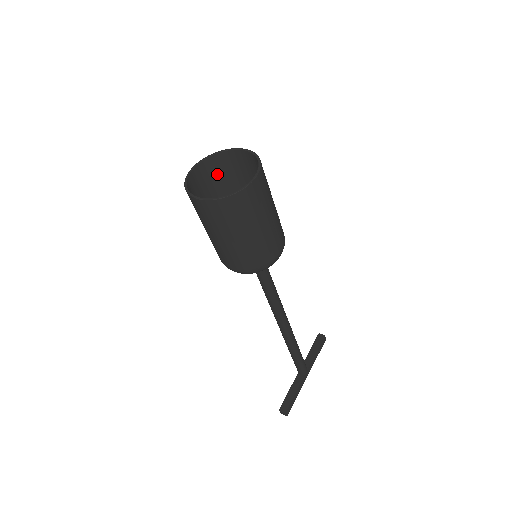
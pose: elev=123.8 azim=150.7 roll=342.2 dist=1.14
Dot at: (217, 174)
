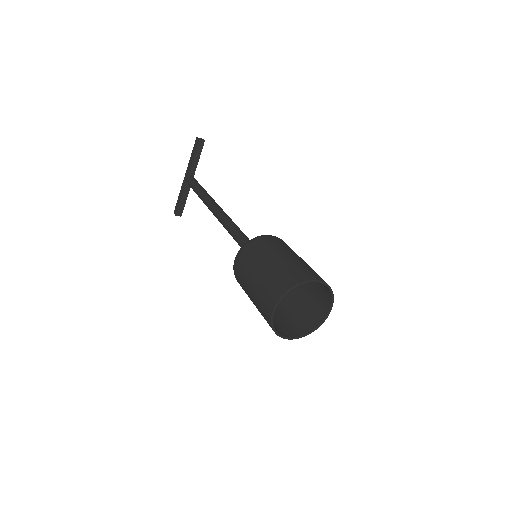
Dot at: (278, 281)
